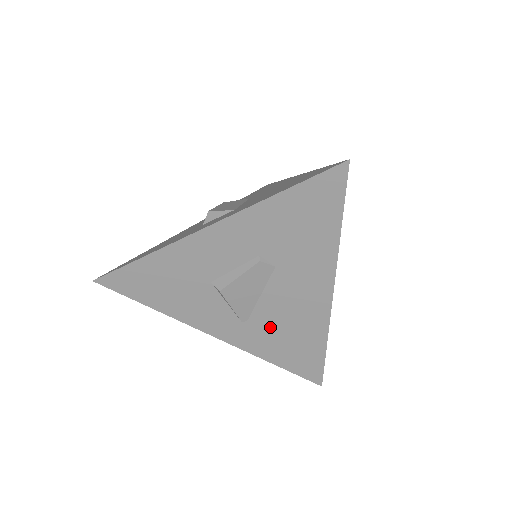
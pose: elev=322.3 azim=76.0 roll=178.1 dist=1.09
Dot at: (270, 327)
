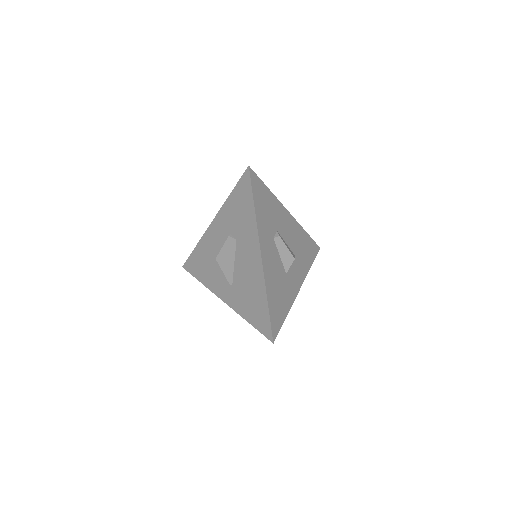
Dot at: (242, 288)
